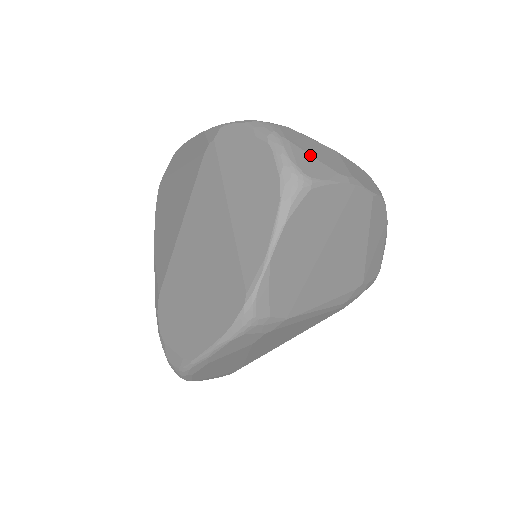
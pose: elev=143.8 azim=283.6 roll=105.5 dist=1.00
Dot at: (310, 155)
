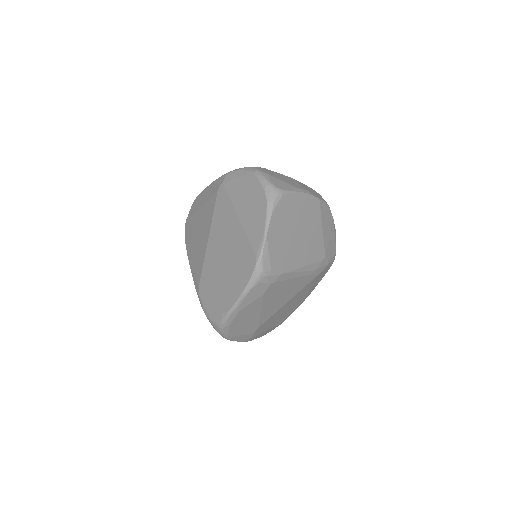
Dot at: (279, 180)
